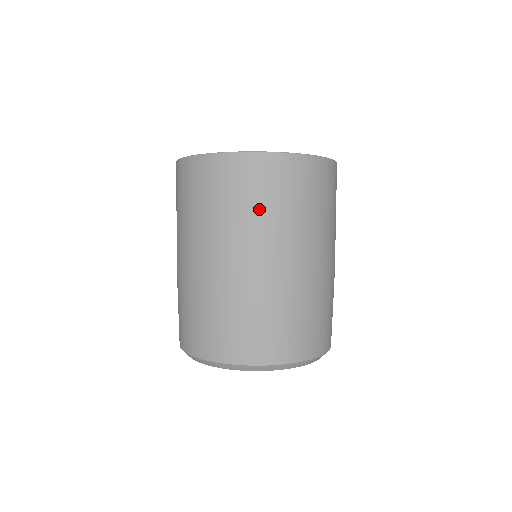
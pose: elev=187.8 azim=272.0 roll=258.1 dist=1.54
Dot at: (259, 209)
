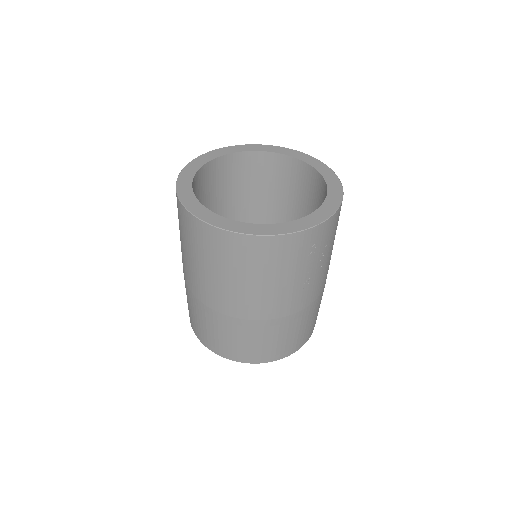
Dot at: (194, 255)
